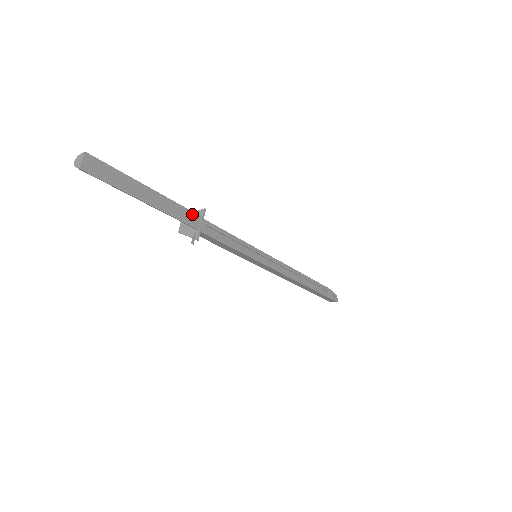
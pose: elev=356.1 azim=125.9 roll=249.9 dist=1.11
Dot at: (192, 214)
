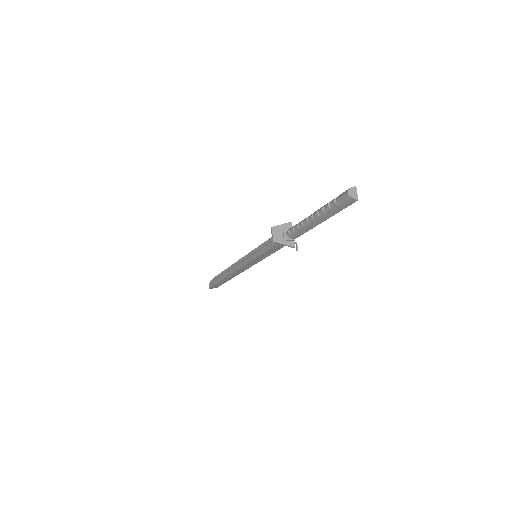
Dot at: occluded
